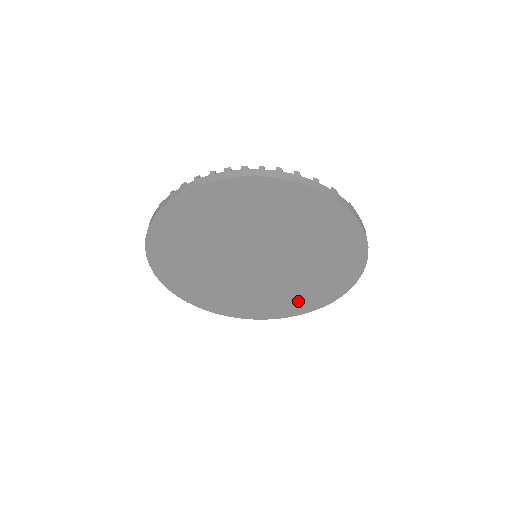
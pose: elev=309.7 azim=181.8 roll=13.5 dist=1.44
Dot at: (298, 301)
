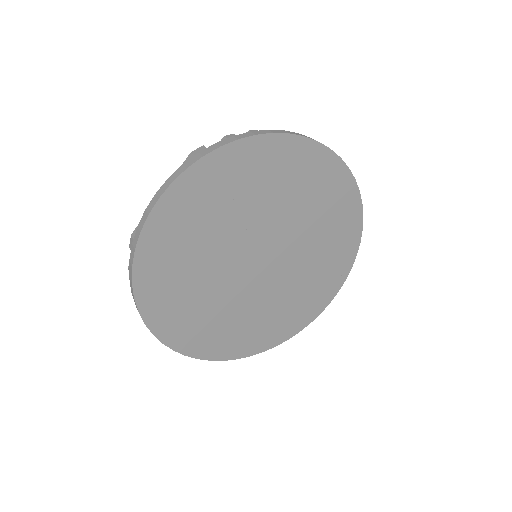
Dot at: (230, 338)
